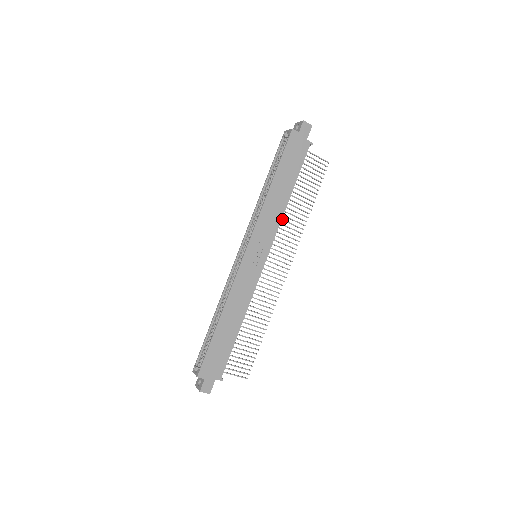
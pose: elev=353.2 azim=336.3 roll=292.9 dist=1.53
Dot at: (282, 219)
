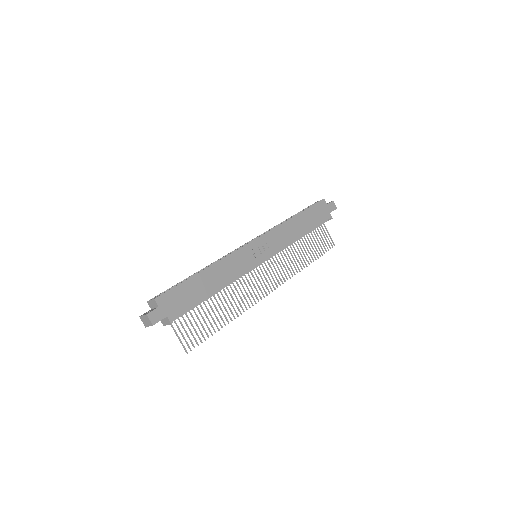
Dot at: occluded
